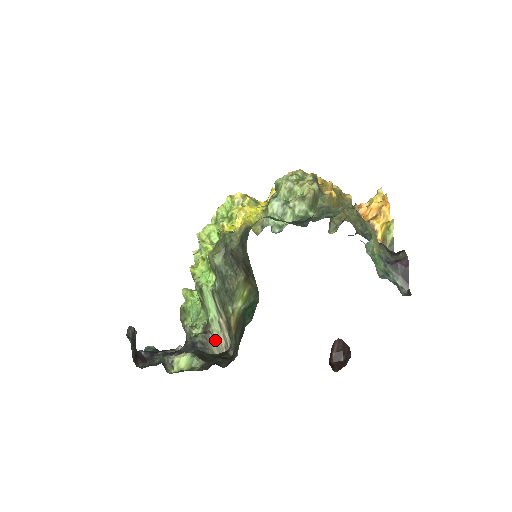
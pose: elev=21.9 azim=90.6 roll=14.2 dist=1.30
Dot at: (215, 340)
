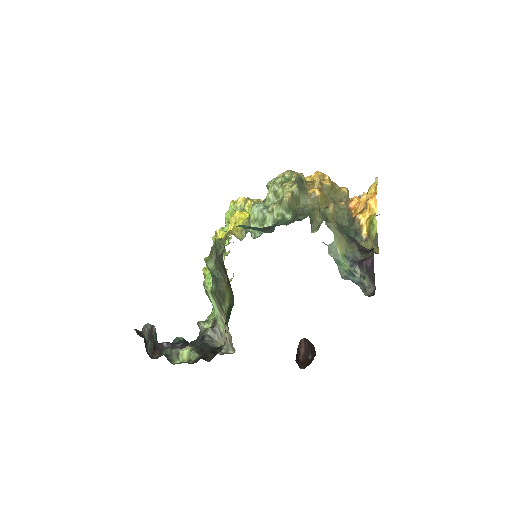
Dot at: (221, 334)
